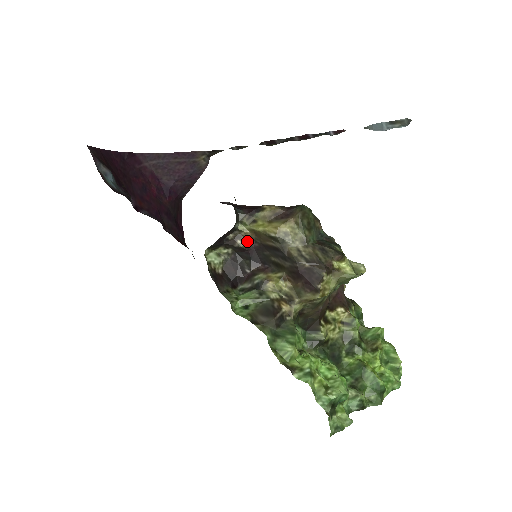
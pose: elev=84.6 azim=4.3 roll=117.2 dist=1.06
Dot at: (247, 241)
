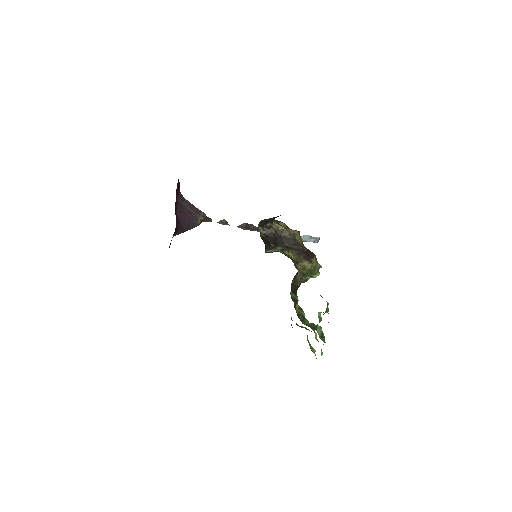
Dot at: (275, 231)
